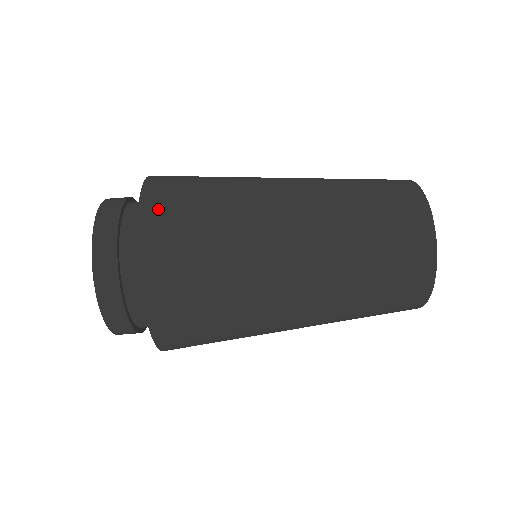
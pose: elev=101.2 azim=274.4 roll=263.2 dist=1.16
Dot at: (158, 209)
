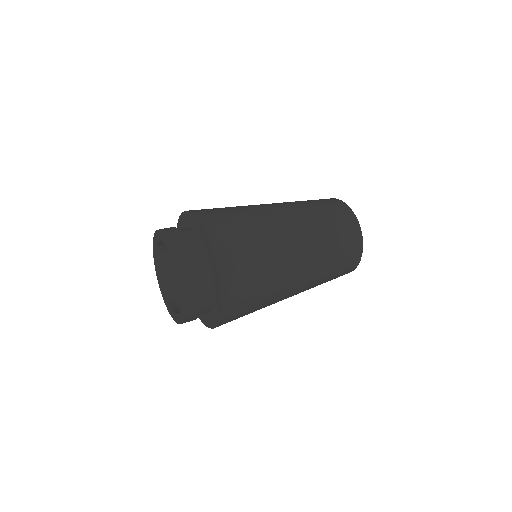
Dot at: (199, 210)
